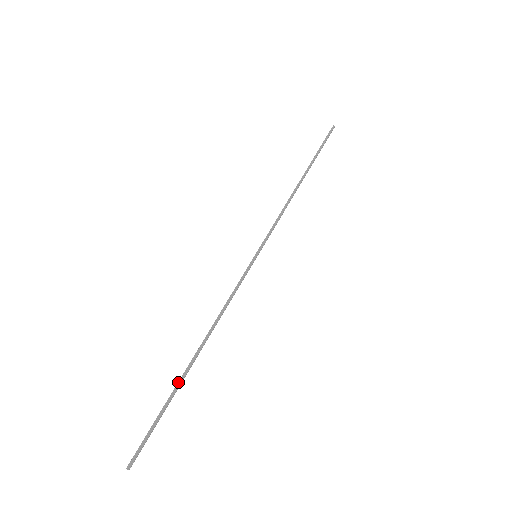
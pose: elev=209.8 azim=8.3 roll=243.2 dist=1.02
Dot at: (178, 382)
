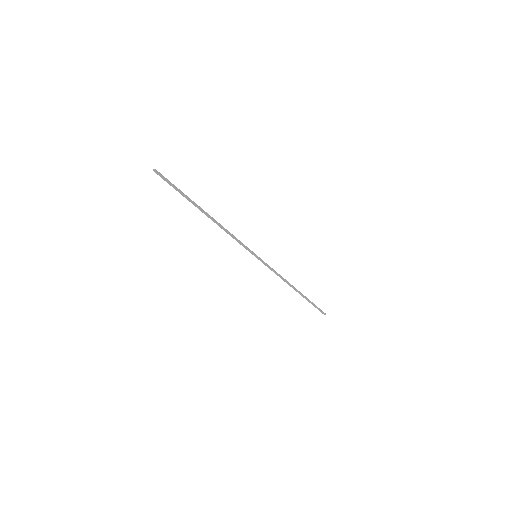
Dot at: (194, 202)
